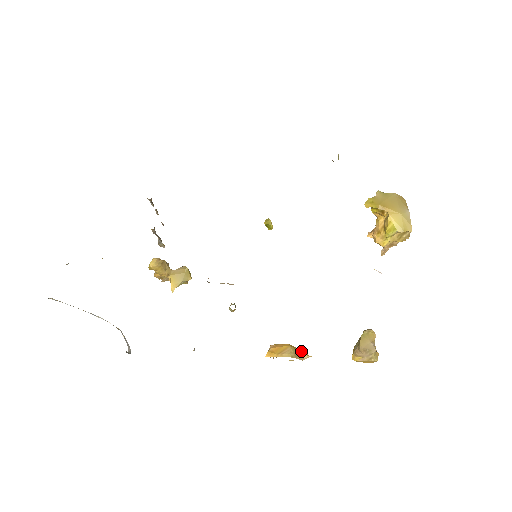
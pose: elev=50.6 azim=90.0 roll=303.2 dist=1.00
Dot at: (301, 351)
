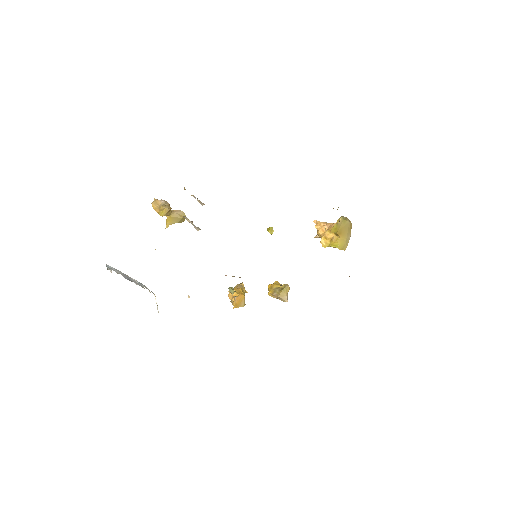
Dot at: (245, 292)
